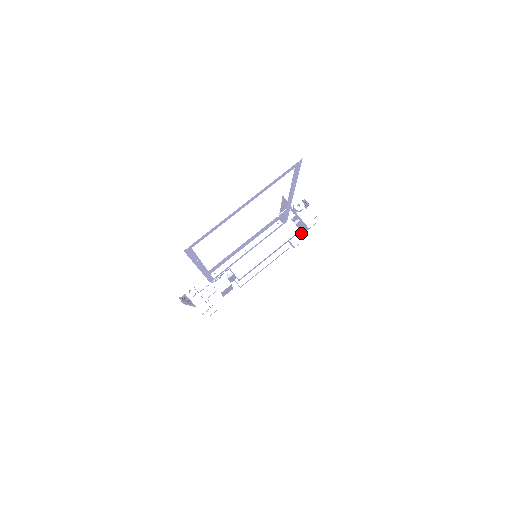
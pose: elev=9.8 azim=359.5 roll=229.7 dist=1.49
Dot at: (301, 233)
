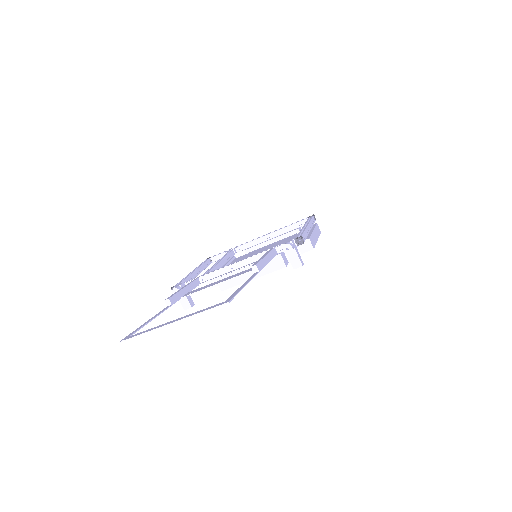
Dot at: occluded
